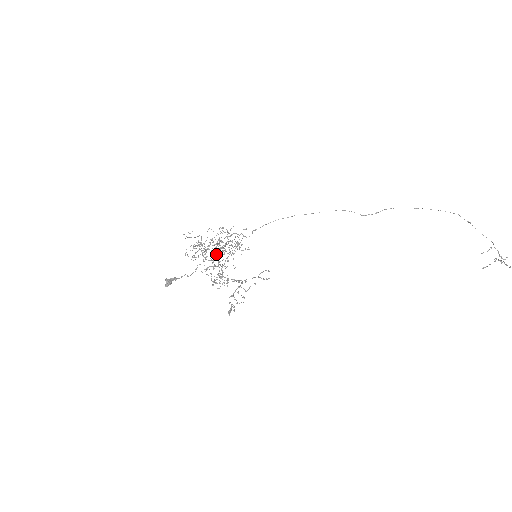
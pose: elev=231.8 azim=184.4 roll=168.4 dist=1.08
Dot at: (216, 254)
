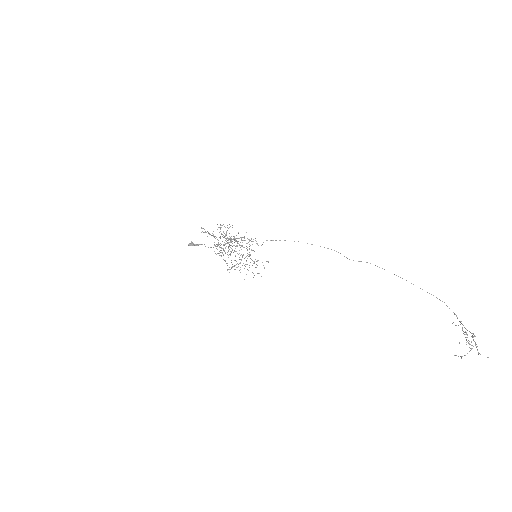
Dot at: occluded
